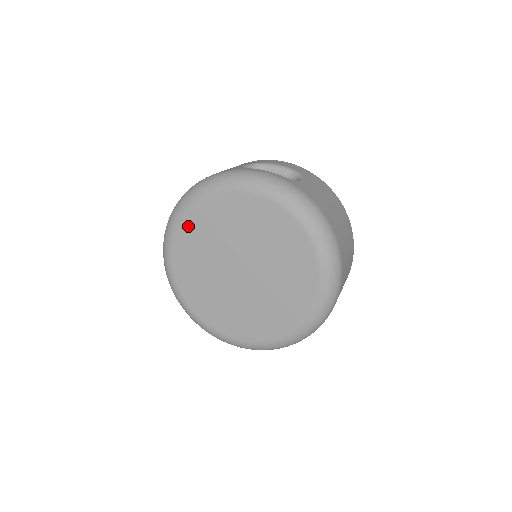
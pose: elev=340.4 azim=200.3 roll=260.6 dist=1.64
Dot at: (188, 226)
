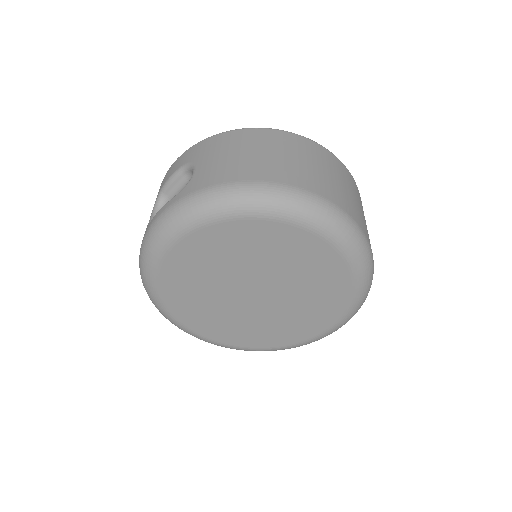
Dot at: (181, 312)
